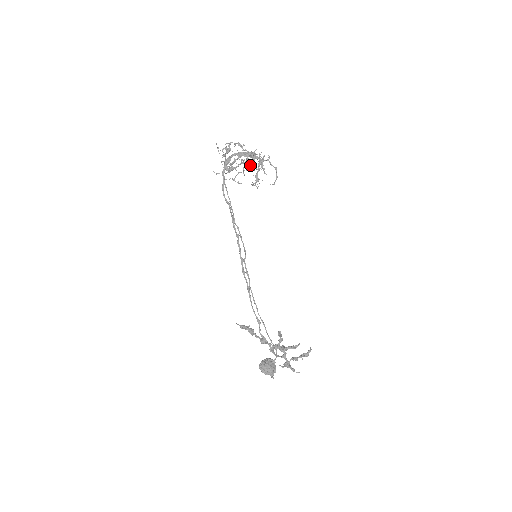
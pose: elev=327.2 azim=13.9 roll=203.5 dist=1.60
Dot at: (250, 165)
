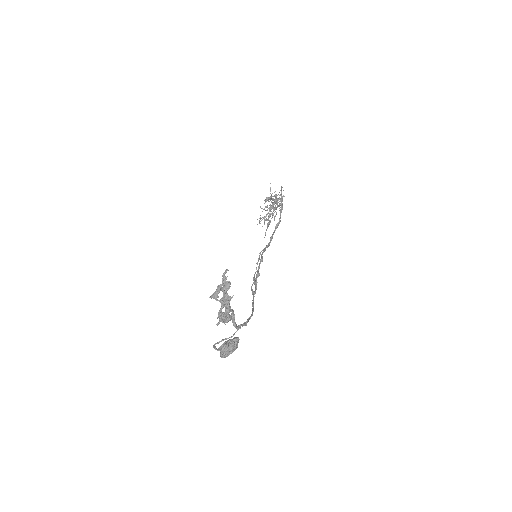
Dot at: (272, 206)
